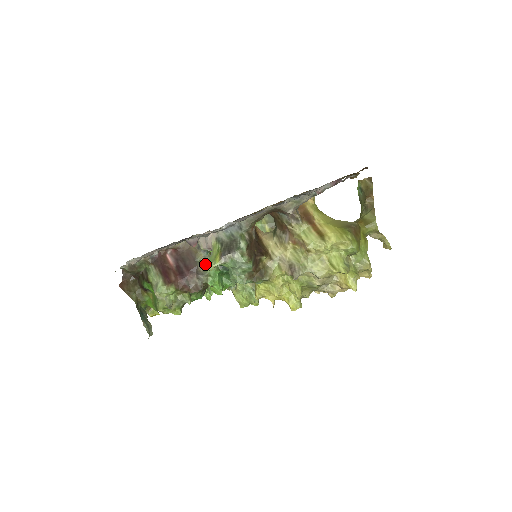
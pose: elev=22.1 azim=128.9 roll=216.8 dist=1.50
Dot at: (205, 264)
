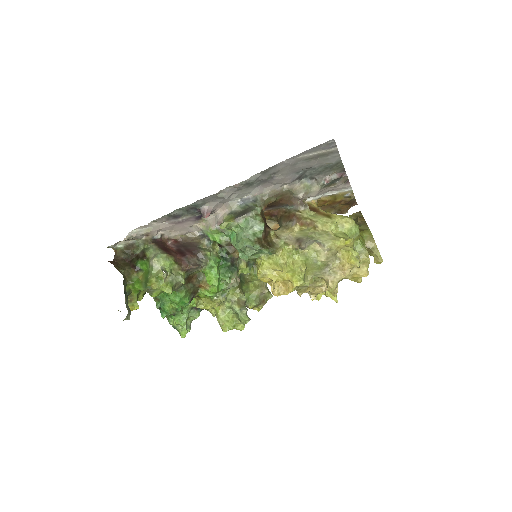
Dot at: (207, 250)
